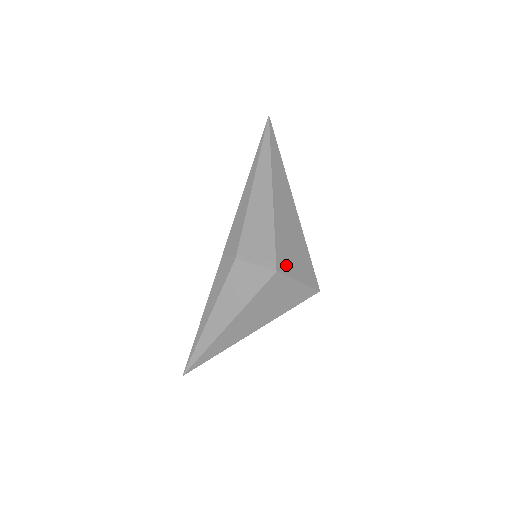
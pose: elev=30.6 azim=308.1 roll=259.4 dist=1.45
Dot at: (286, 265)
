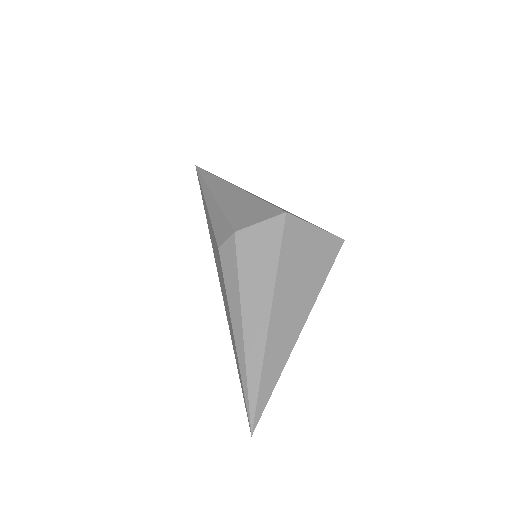
Dot at: occluded
